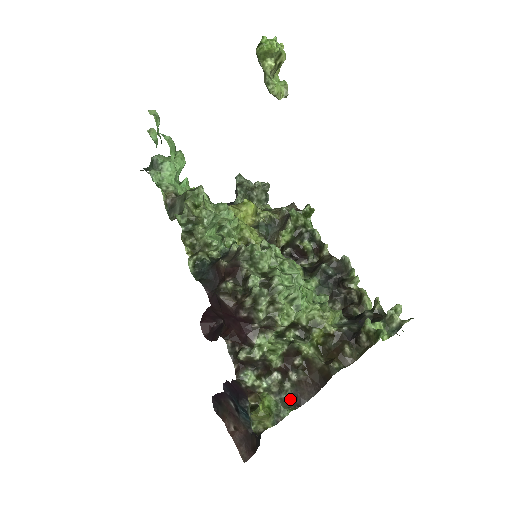
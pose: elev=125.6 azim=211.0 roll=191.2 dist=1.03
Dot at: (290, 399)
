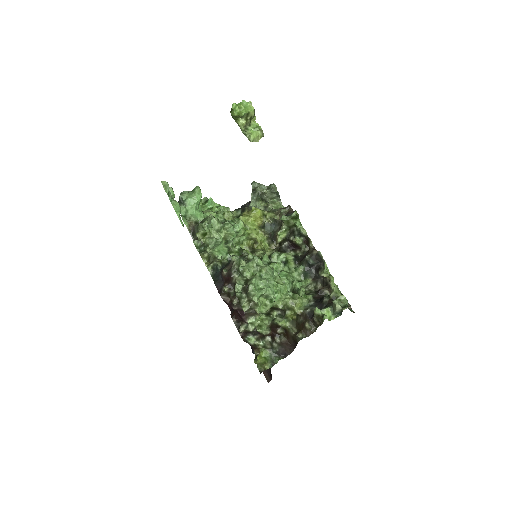
Dot at: (279, 353)
